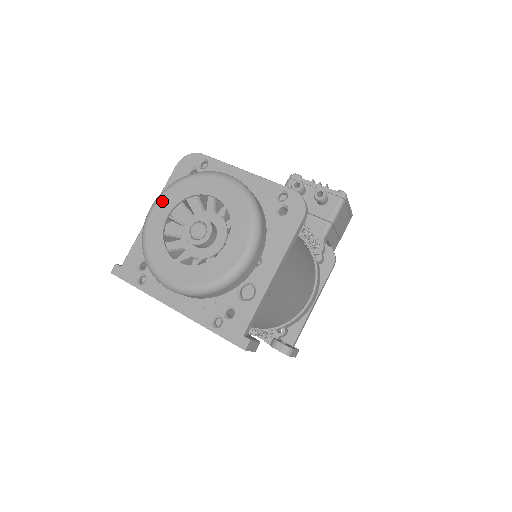
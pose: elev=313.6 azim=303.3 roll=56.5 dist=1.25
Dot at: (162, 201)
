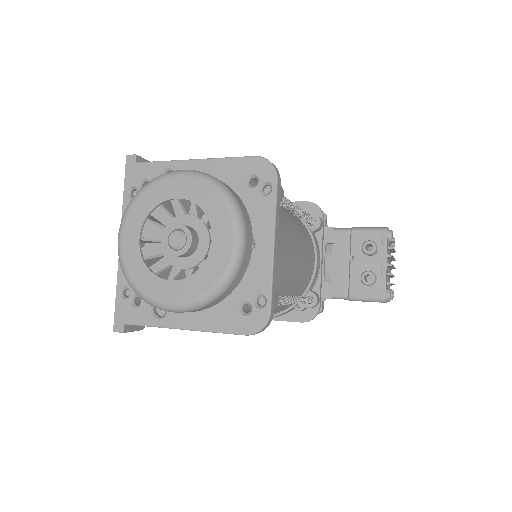
Dot at: (189, 182)
